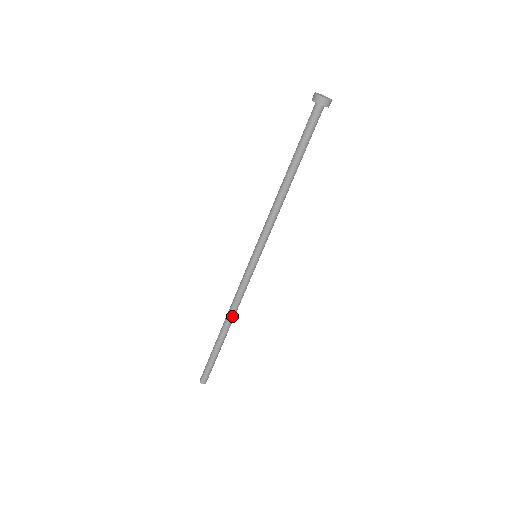
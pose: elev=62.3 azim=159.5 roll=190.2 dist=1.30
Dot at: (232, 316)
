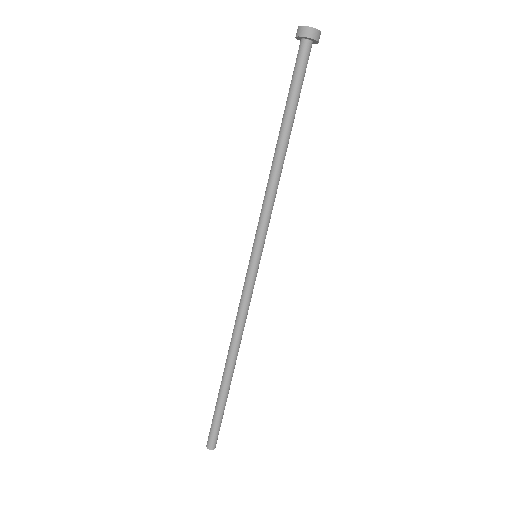
Dot at: (236, 344)
